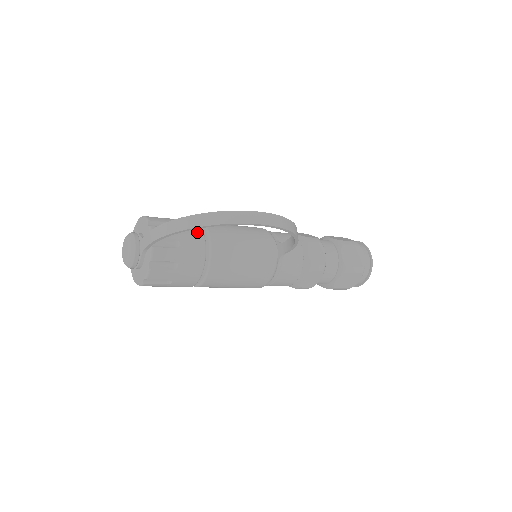
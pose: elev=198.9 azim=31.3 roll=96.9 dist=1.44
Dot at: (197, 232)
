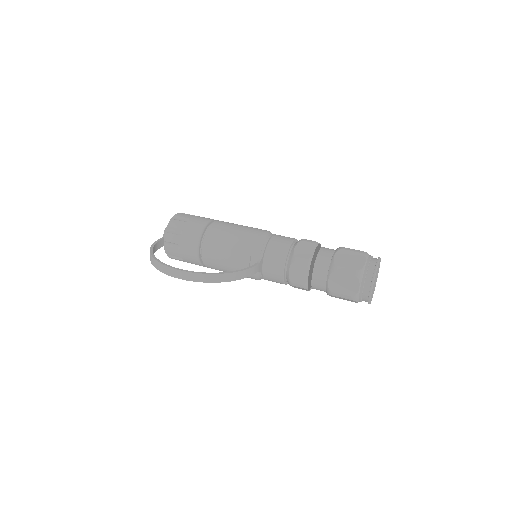
Dot at: (194, 240)
